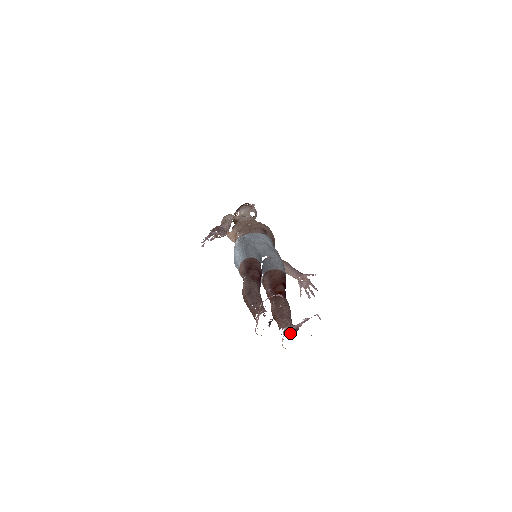
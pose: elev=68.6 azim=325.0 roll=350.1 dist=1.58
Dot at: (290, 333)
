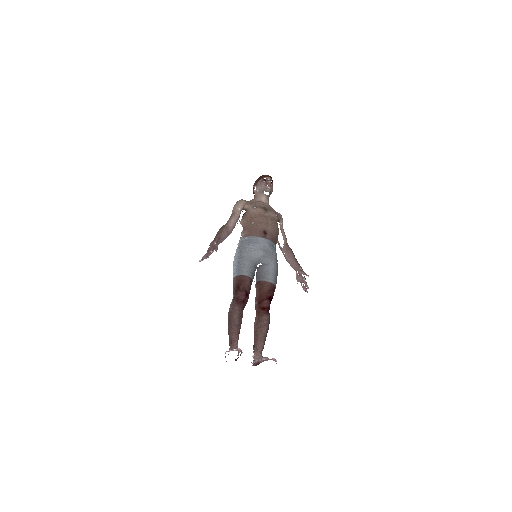
Dot at: (255, 364)
